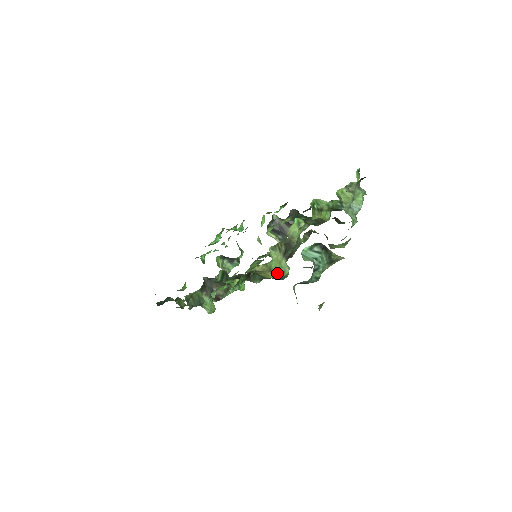
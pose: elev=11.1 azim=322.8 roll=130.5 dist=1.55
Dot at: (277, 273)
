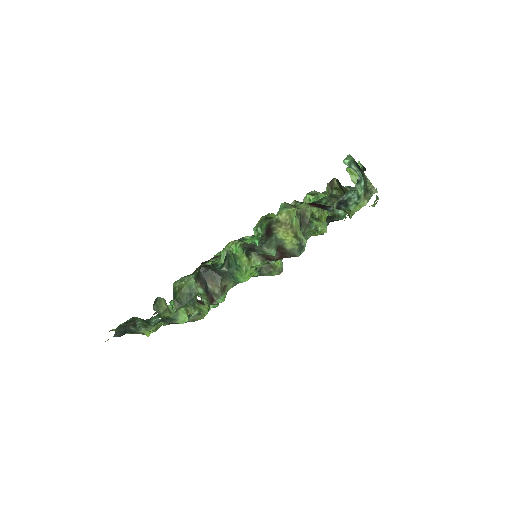
Dot at: (297, 236)
